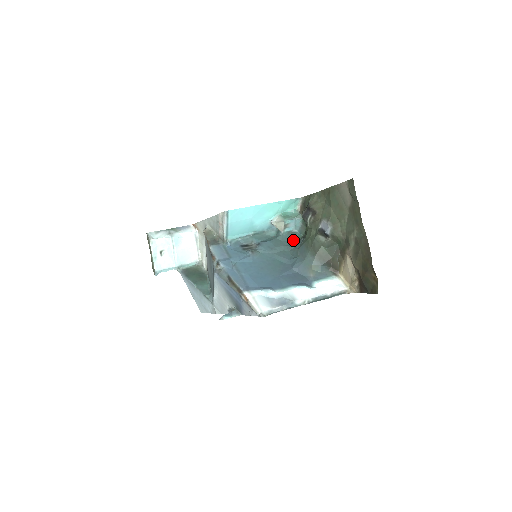
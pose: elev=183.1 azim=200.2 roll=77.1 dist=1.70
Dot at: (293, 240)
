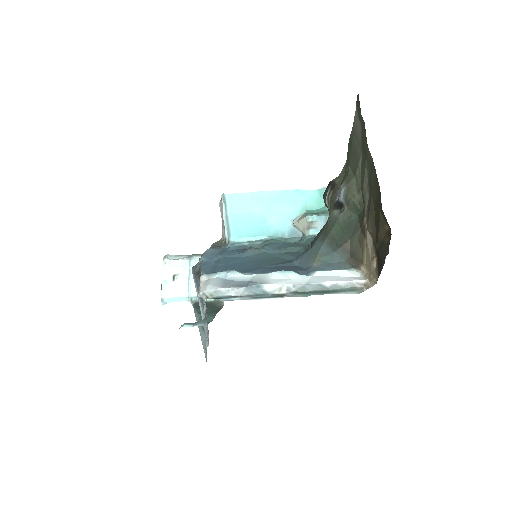
Dot at: occluded
